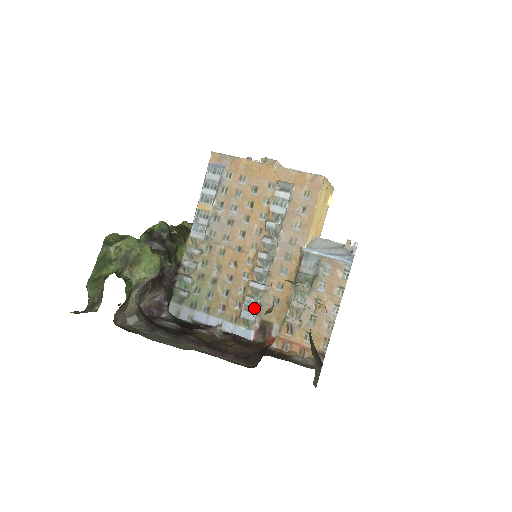
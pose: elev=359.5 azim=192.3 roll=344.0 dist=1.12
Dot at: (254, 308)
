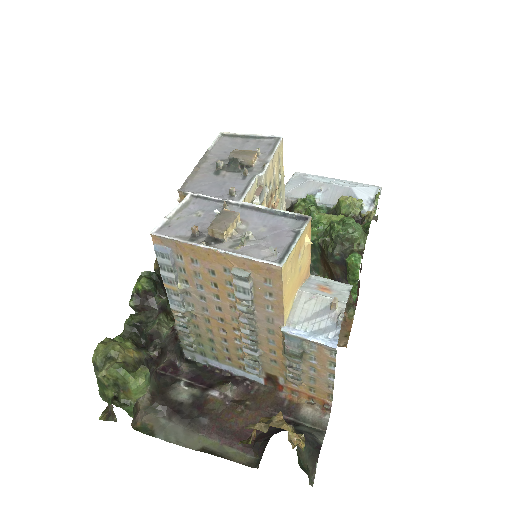
Dot at: (255, 367)
